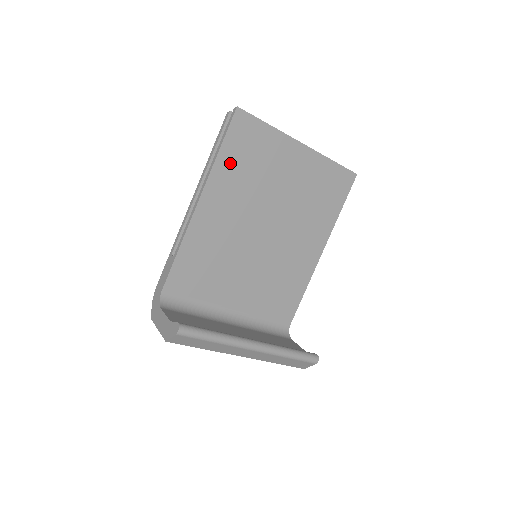
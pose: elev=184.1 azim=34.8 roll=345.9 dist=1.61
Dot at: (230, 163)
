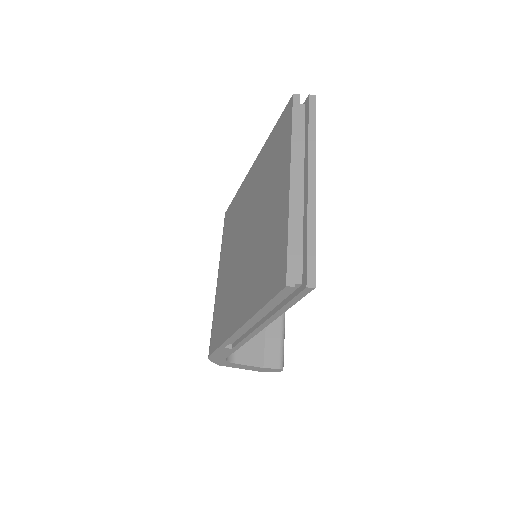
Dot at: occluded
